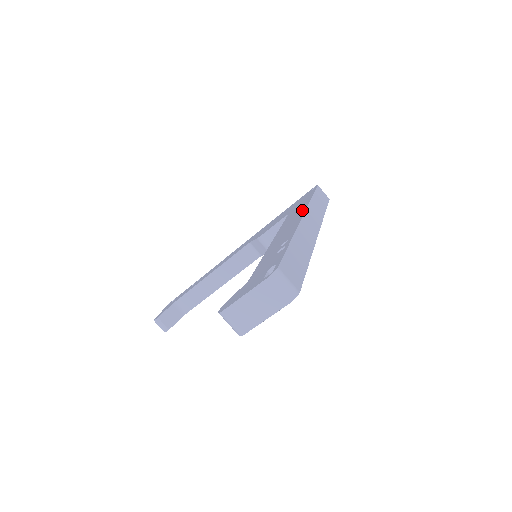
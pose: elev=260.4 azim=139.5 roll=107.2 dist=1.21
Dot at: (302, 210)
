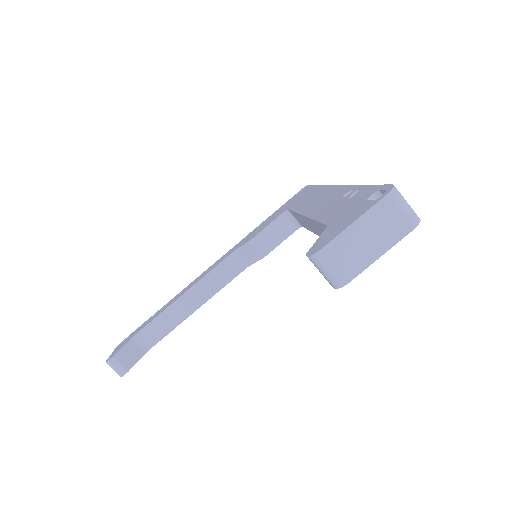
Dot at: (321, 189)
